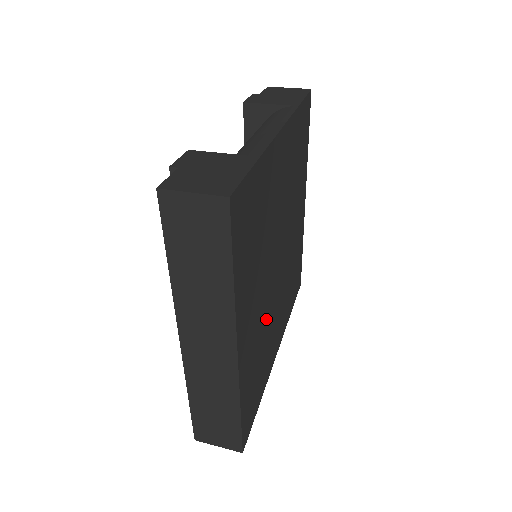
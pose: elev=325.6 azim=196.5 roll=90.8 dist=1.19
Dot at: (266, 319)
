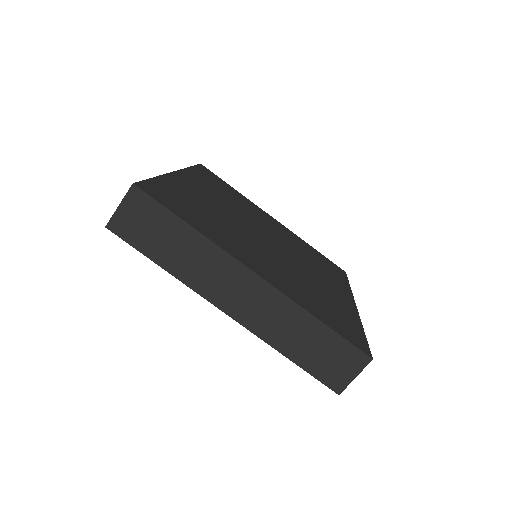
Dot at: (292, 271)
